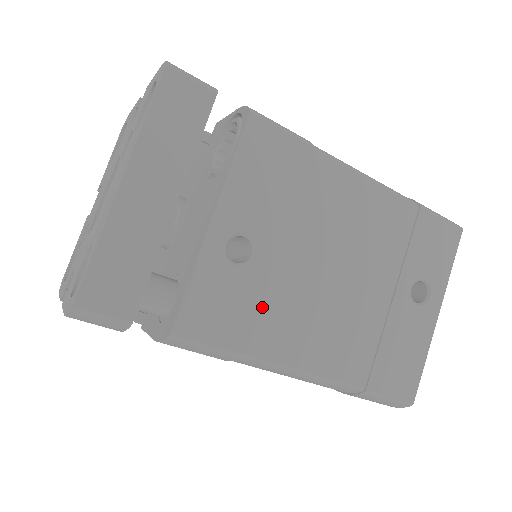
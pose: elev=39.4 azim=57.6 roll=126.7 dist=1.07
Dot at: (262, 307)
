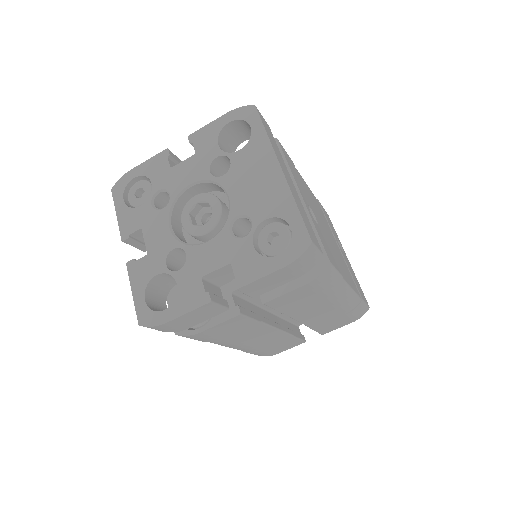
Dot at: occluded
